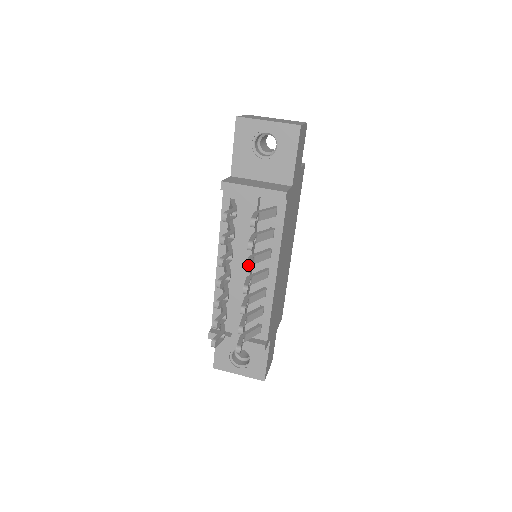
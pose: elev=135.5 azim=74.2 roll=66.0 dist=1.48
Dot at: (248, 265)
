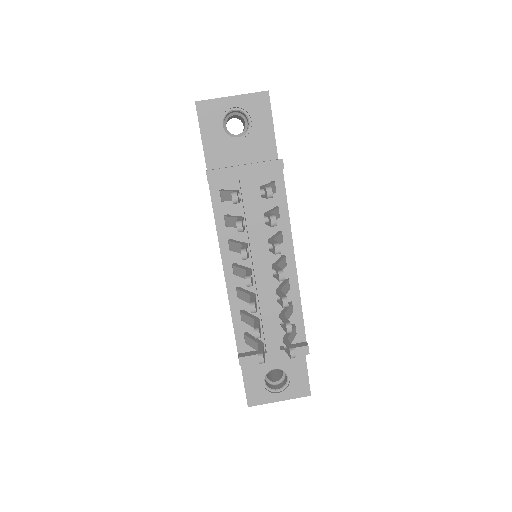
Dot at: (277, 244)
